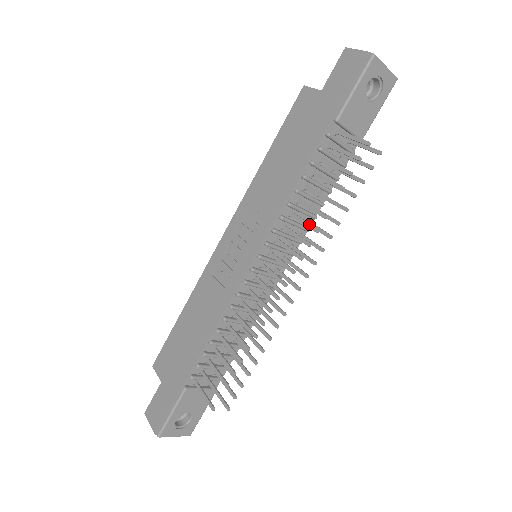
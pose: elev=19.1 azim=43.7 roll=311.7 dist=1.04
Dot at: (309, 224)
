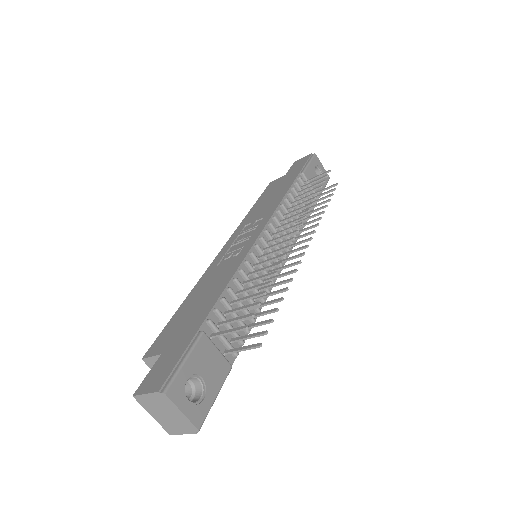
Dot at: (303, 206)
